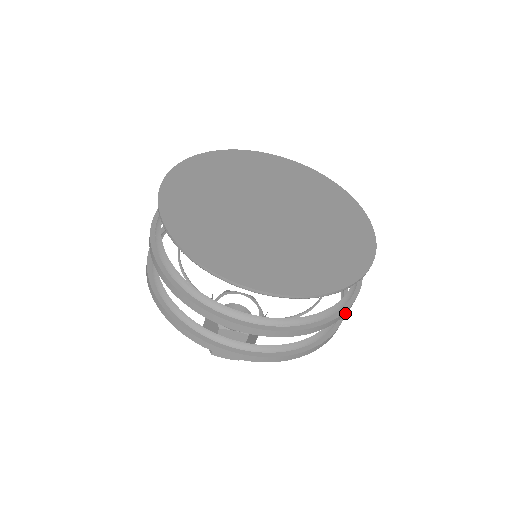
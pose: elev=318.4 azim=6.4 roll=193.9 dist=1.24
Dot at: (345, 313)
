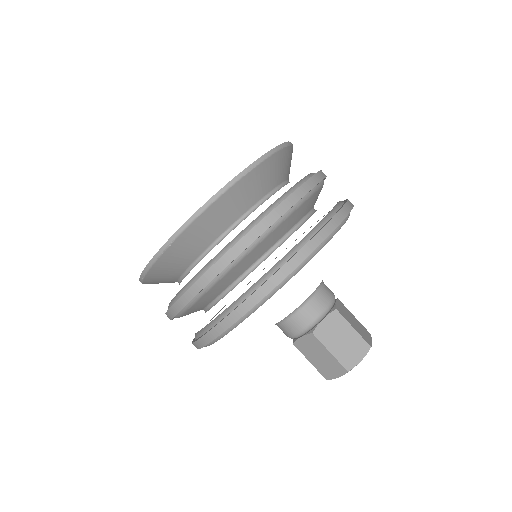
Dot at: (323, 176)
